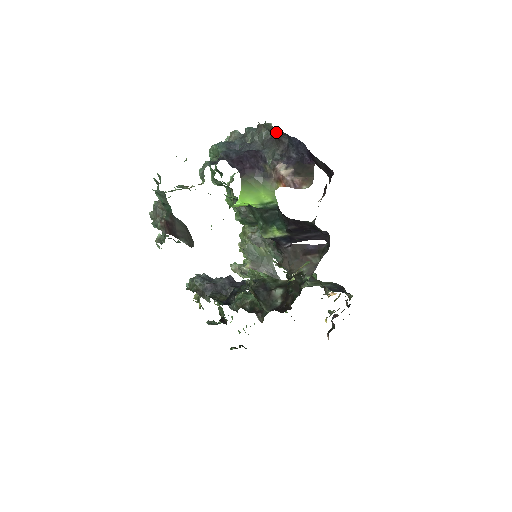
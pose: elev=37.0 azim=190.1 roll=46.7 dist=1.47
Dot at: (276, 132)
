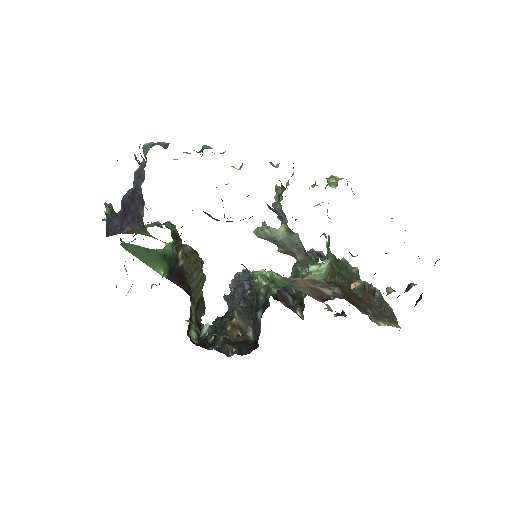
Dot at: occluded
